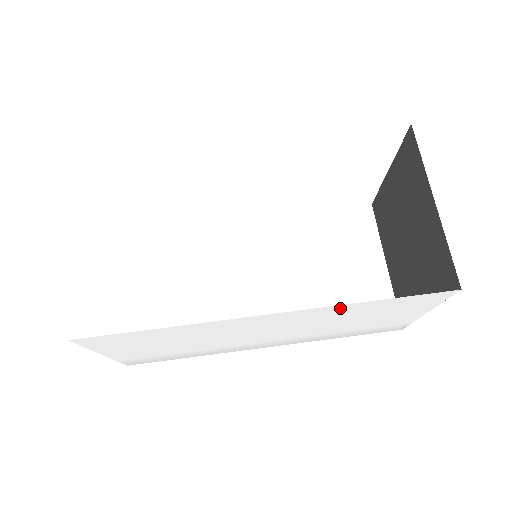
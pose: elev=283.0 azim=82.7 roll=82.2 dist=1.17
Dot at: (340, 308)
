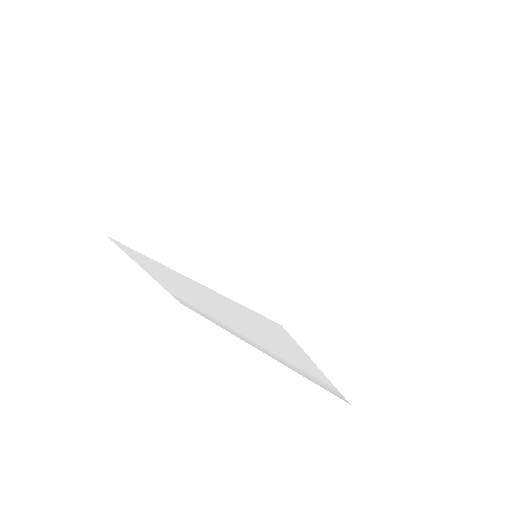
Dot at: (214, 294)
